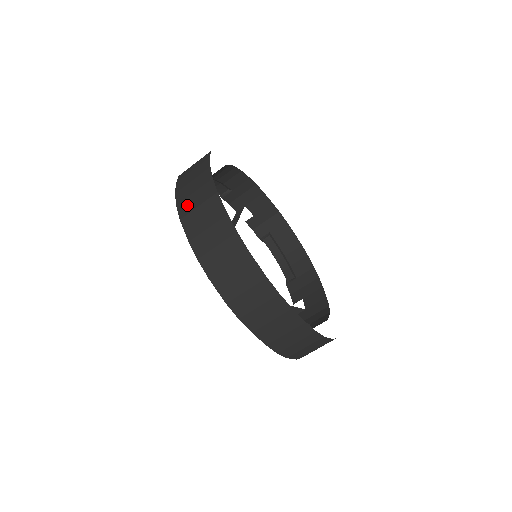
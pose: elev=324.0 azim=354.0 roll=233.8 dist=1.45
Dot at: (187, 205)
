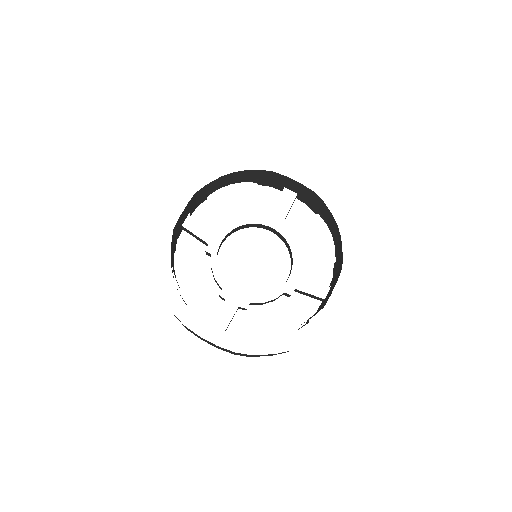
Dot at: occluded
